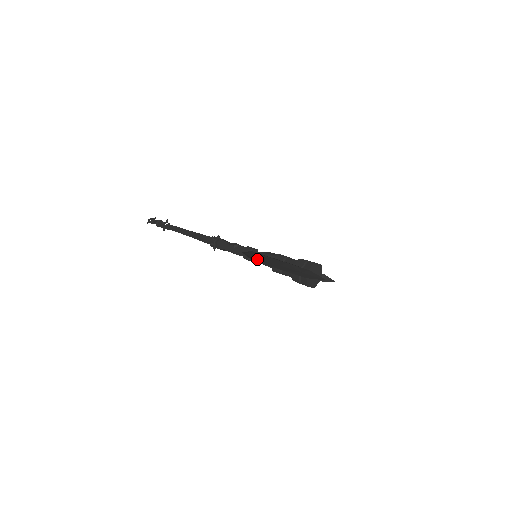
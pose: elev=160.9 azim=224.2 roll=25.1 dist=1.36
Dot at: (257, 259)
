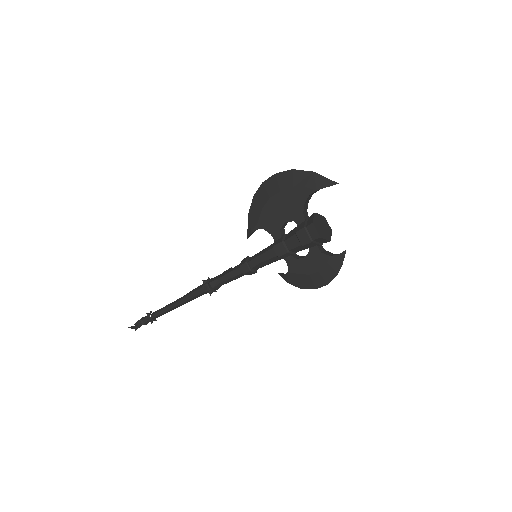
Dot at: (267, 187)
